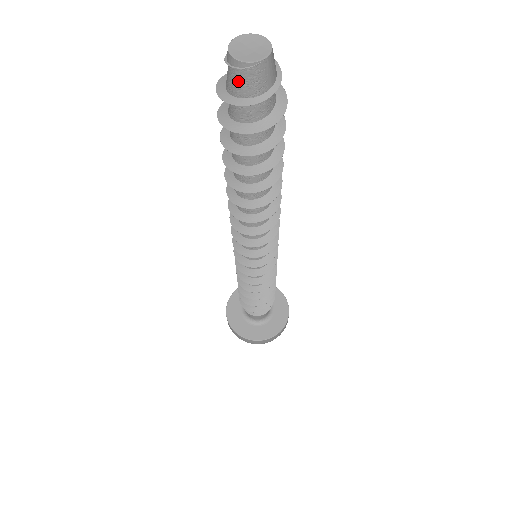
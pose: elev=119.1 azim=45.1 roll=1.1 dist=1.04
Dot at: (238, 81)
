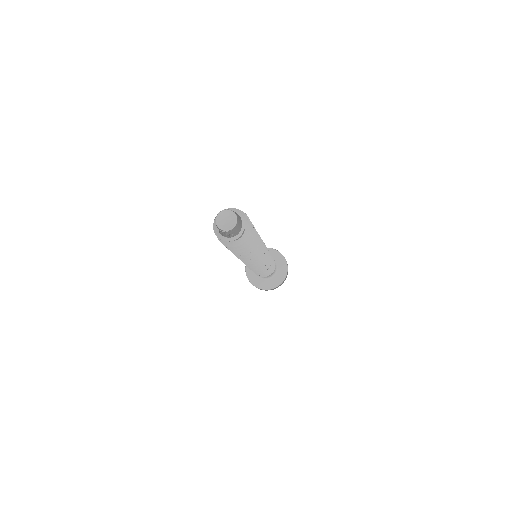
Dot at: (220, 231)
